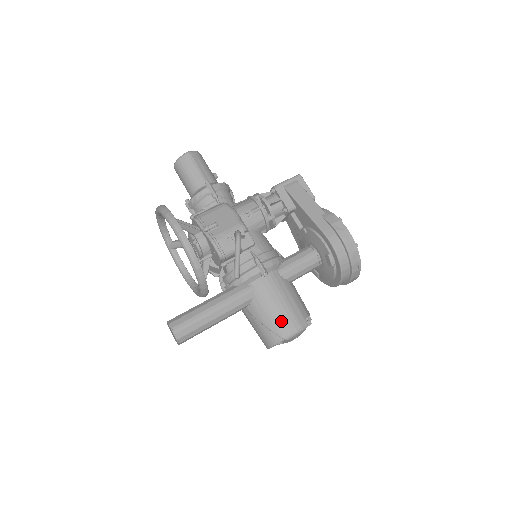
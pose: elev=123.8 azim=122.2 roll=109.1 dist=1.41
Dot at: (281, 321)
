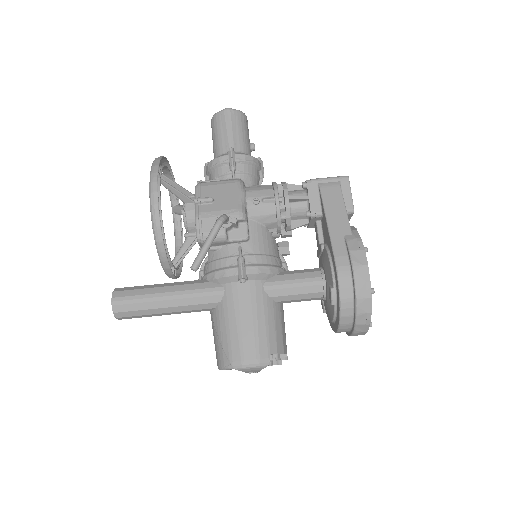
Dot at: (238, 344)
